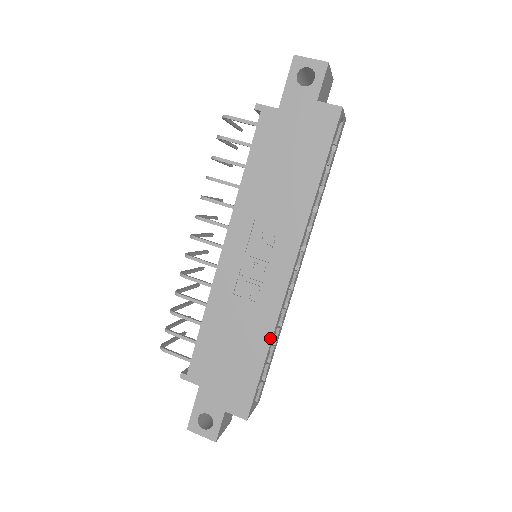
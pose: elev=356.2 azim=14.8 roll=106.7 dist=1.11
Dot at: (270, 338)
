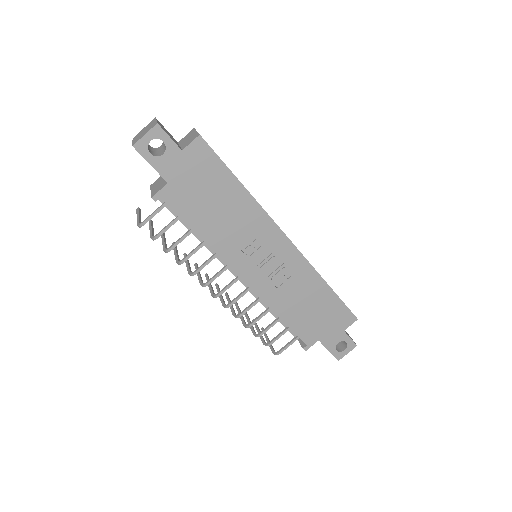
Dot at: (321, 278)
